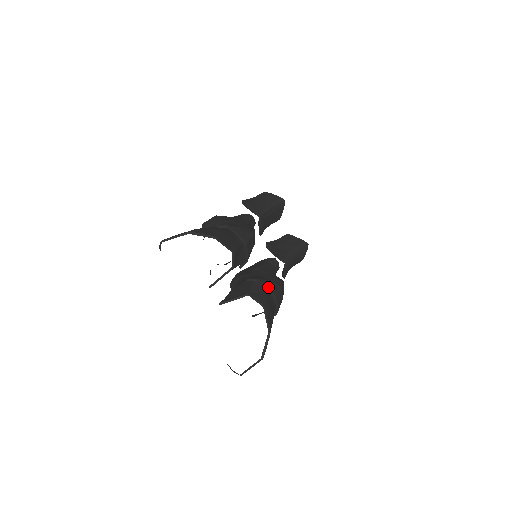
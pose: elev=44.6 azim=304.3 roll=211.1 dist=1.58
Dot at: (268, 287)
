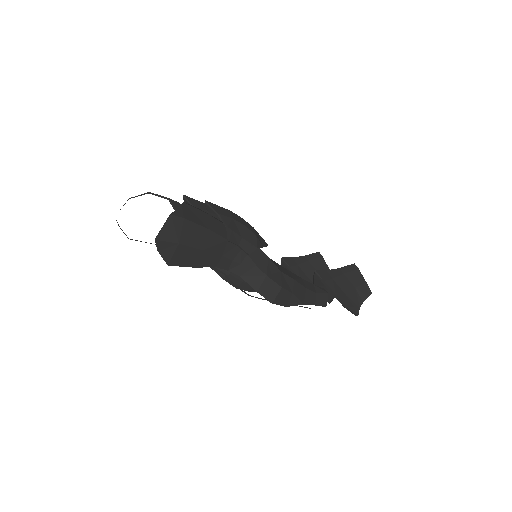
Dot at: (209, 210)
